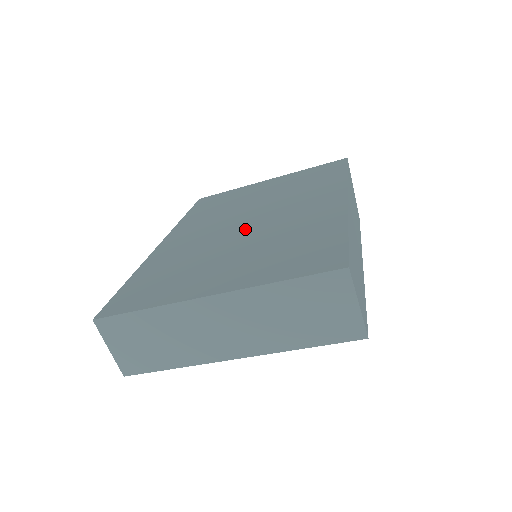
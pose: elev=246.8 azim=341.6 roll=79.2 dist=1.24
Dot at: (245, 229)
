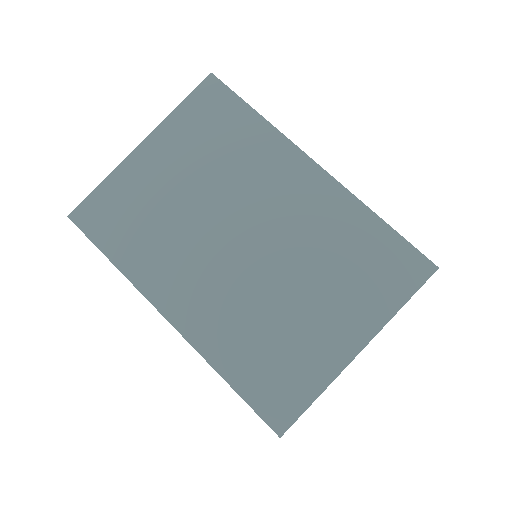
Dot at: (262, 256)
